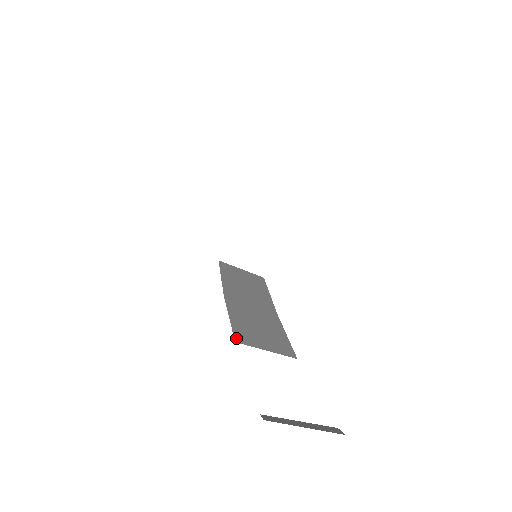
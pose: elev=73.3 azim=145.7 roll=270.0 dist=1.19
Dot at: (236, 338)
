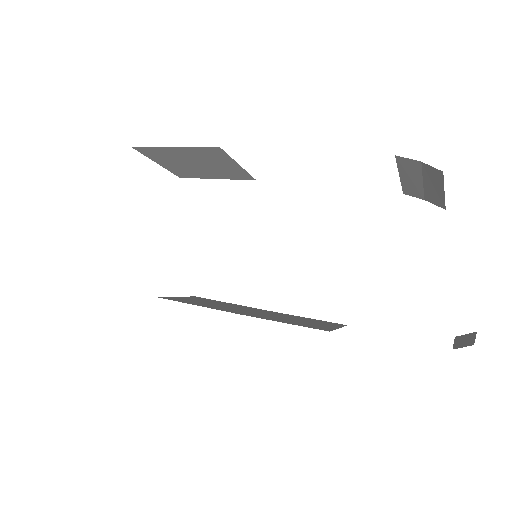
Dot at: occluded
